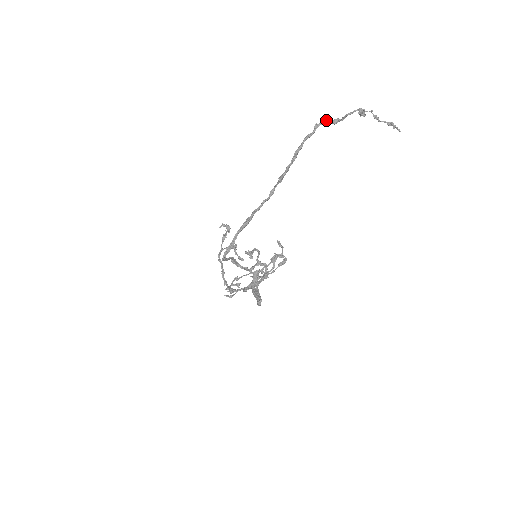
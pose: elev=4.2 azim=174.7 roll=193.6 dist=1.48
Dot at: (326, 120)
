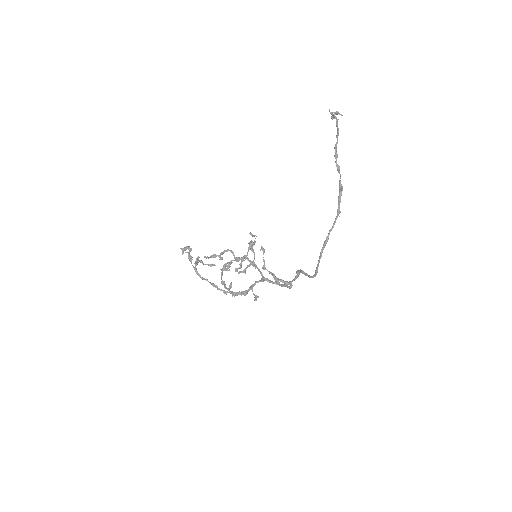
Dot at: occluded
